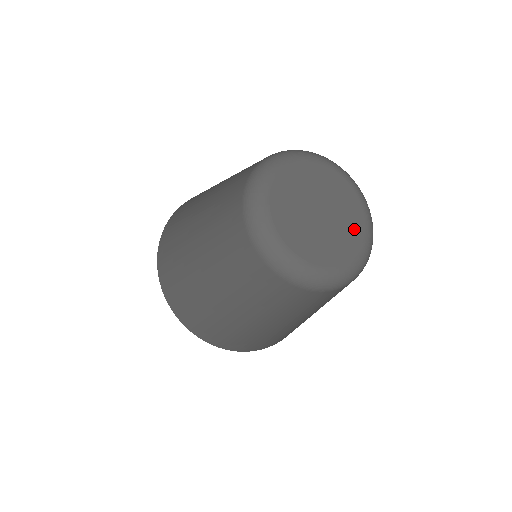
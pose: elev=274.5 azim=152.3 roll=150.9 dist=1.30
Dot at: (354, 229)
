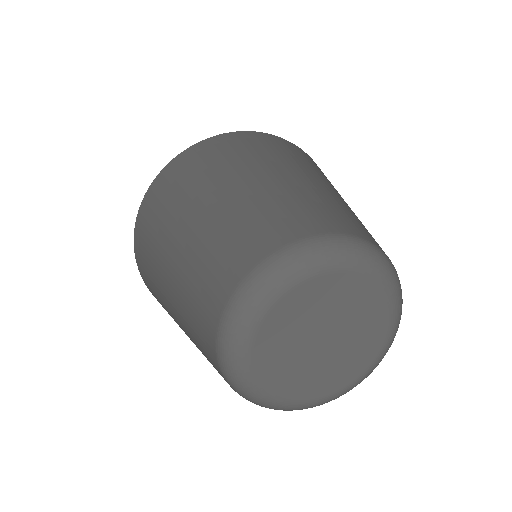
Dot at: (374, 328)
